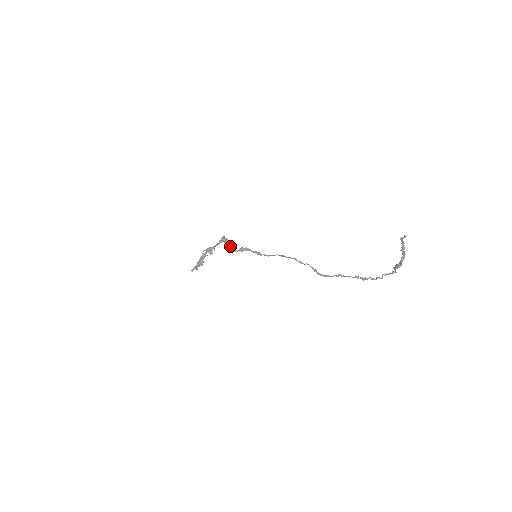
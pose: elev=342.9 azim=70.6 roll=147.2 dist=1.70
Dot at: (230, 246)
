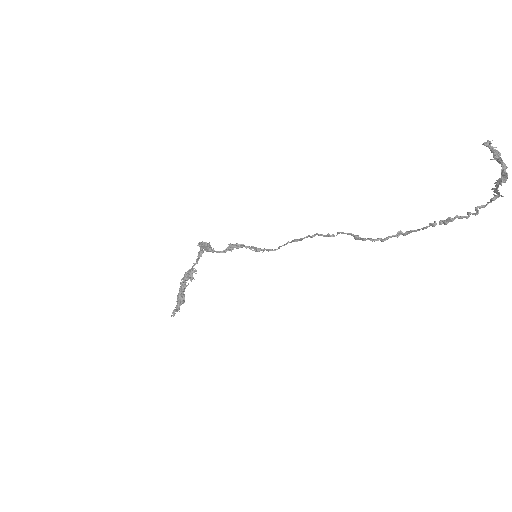
Dot at: (211, 248)
